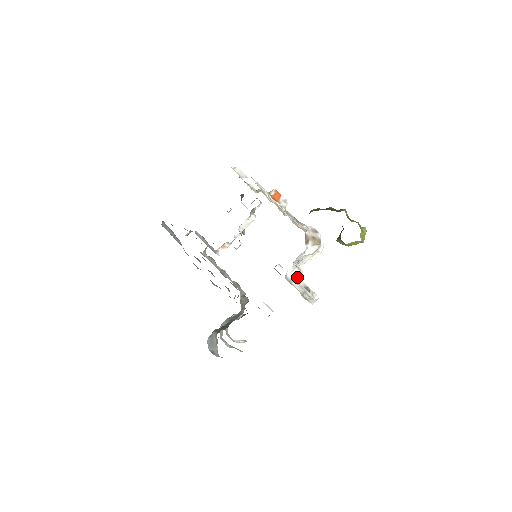
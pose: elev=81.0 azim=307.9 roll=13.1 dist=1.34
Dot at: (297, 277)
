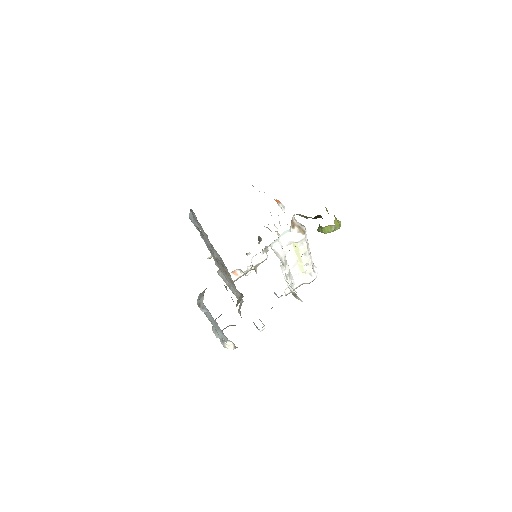
Dot at: (282, 255)
